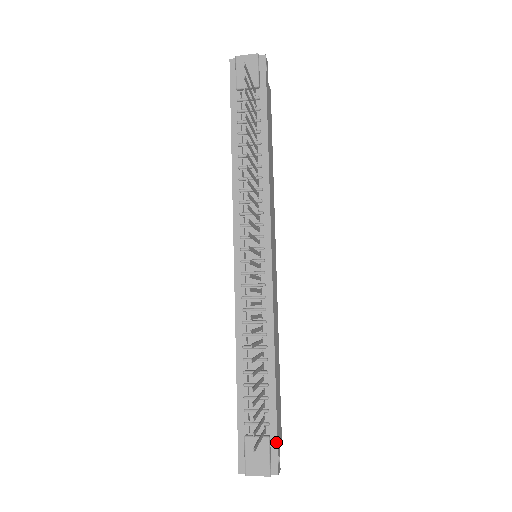
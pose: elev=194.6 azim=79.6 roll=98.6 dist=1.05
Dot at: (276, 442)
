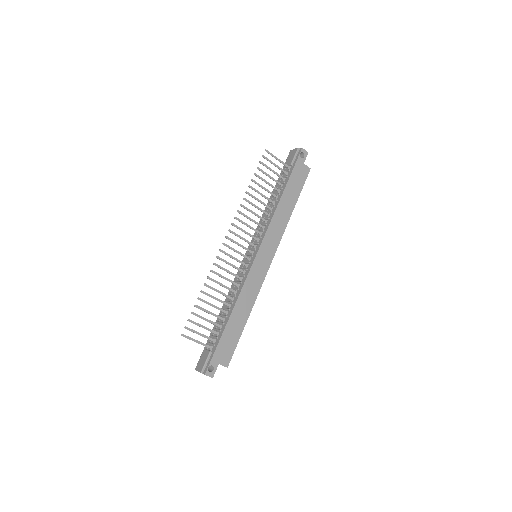
Dot at: (212, 356)
